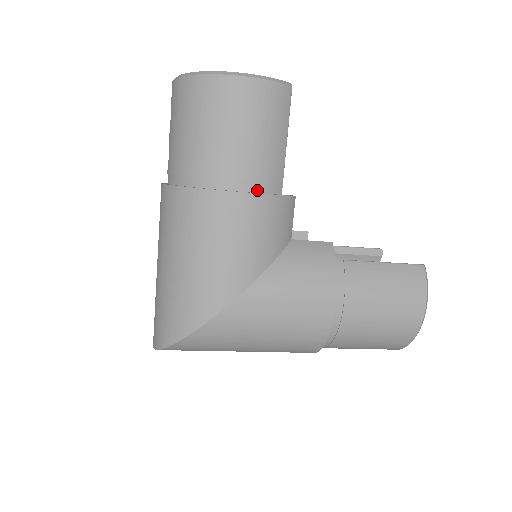
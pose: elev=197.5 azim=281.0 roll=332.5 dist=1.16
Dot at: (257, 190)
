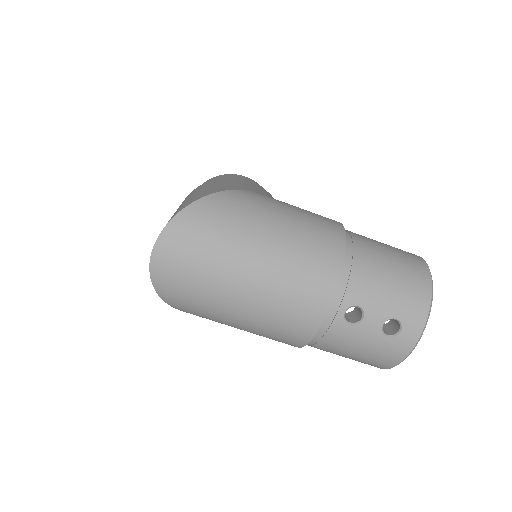
Dot at: occluded
